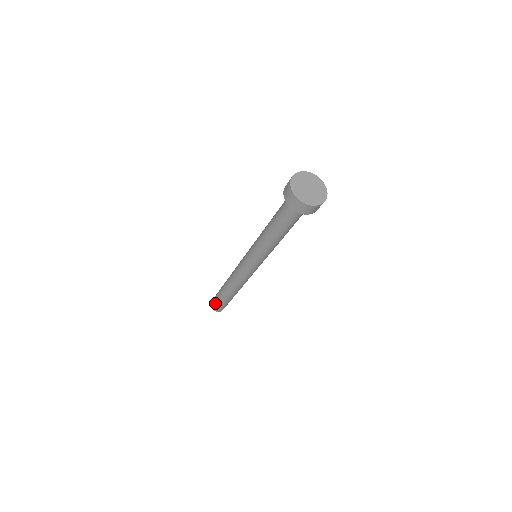
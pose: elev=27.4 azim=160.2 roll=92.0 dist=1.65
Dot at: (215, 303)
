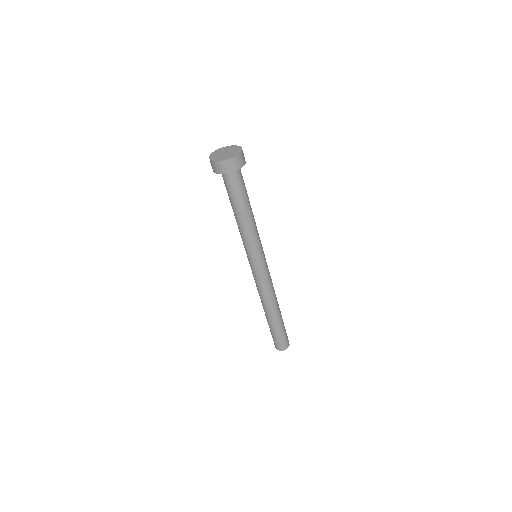
Dot at: (272, 337)
